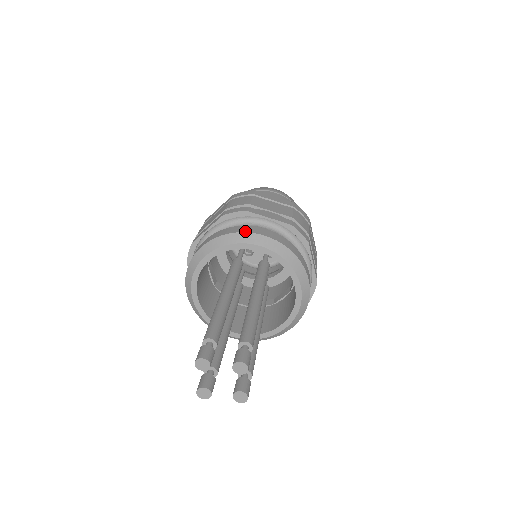
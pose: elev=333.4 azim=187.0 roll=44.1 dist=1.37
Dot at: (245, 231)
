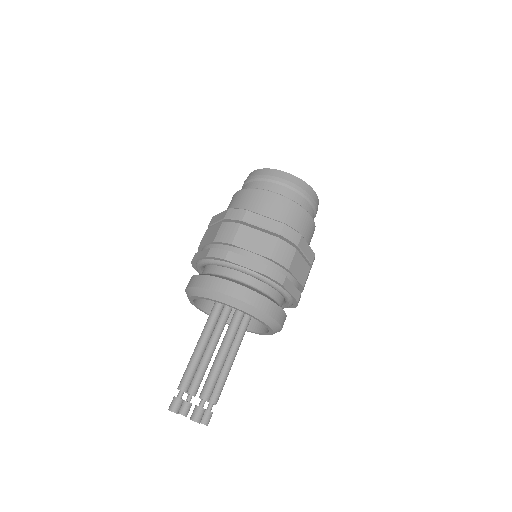
Dot at: (217, 290)
